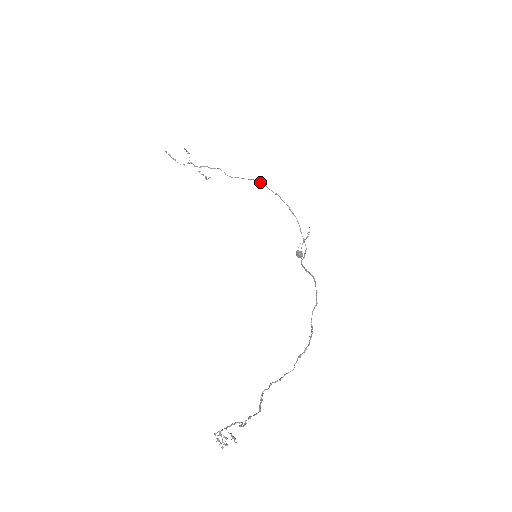
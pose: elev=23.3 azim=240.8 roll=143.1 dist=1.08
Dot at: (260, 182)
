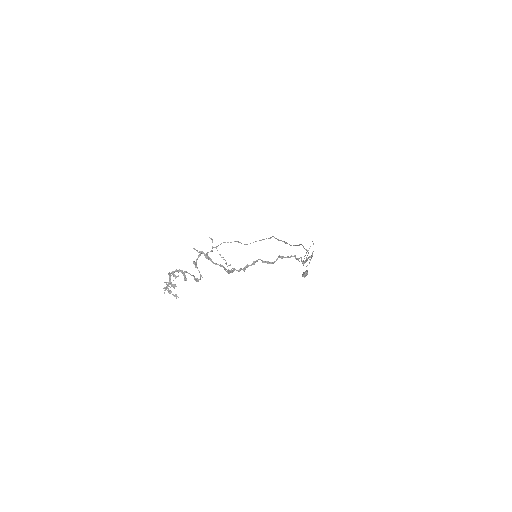
Dot at: (271, 237)
